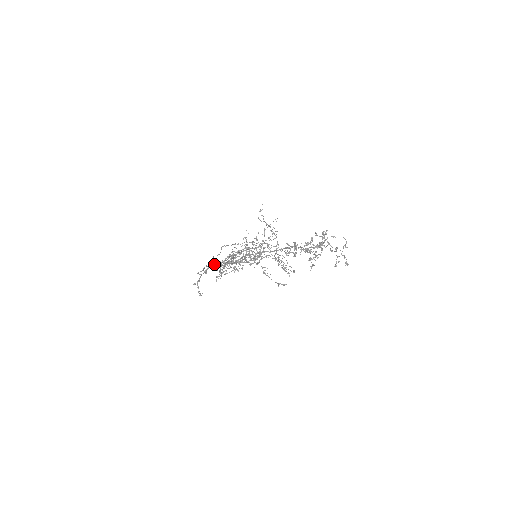
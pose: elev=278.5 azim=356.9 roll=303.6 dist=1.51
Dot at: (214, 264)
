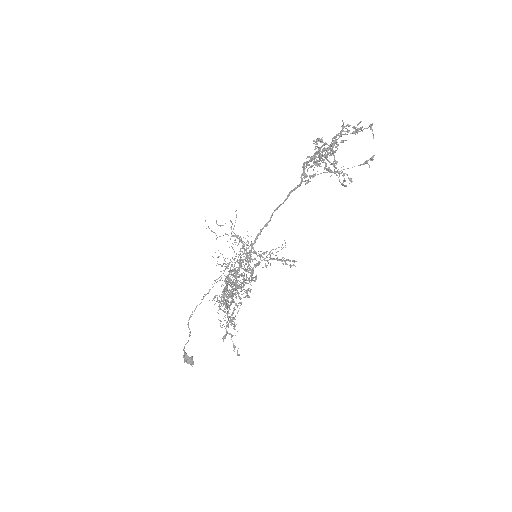
Dot at: (252, 244)
